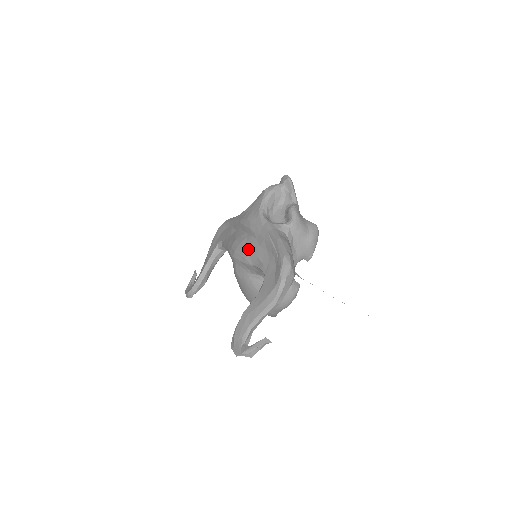
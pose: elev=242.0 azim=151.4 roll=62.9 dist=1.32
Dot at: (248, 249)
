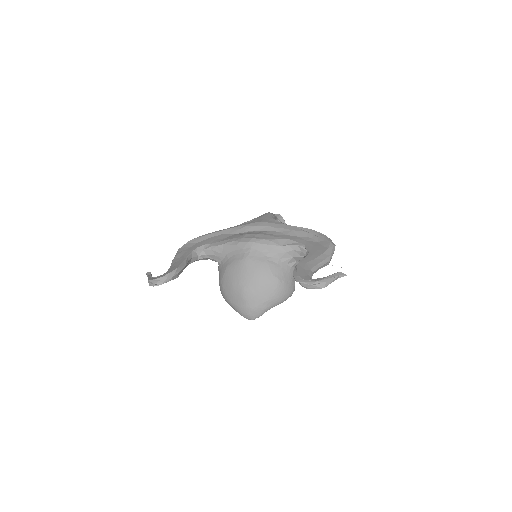
Dot at: (273, 236)
